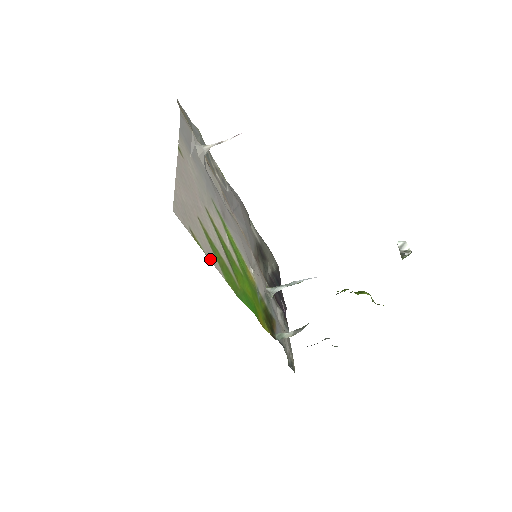
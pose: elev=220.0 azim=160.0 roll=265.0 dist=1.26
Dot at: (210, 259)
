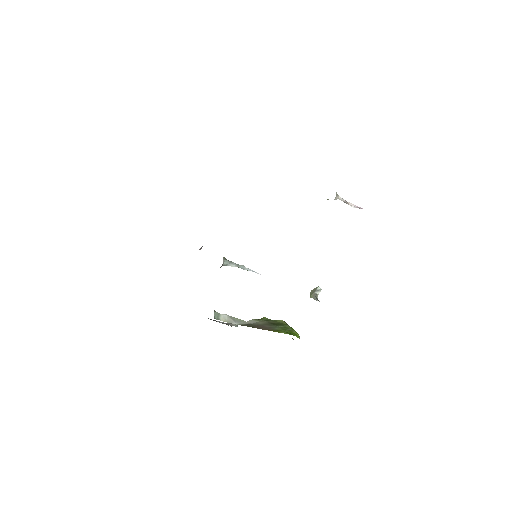
Dot at: occluded
